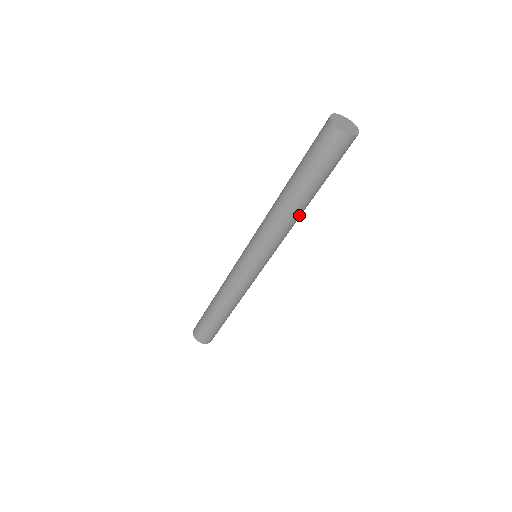
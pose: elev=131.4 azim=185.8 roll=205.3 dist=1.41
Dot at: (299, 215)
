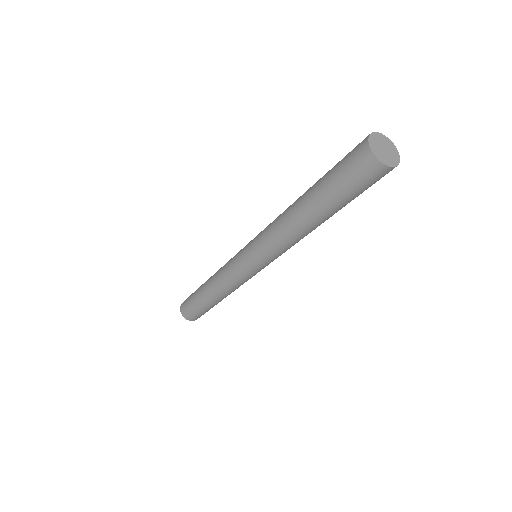
Dot at: (310, 231)
